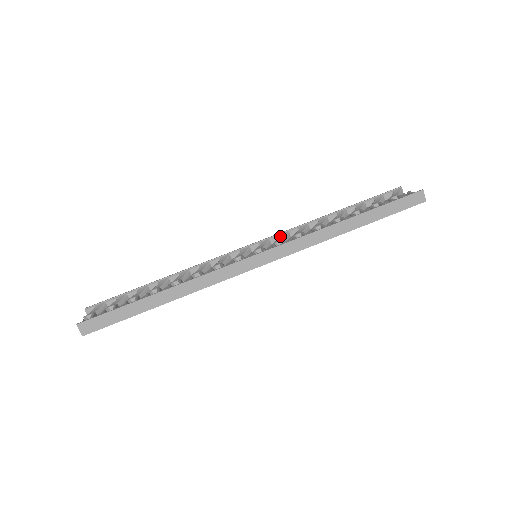
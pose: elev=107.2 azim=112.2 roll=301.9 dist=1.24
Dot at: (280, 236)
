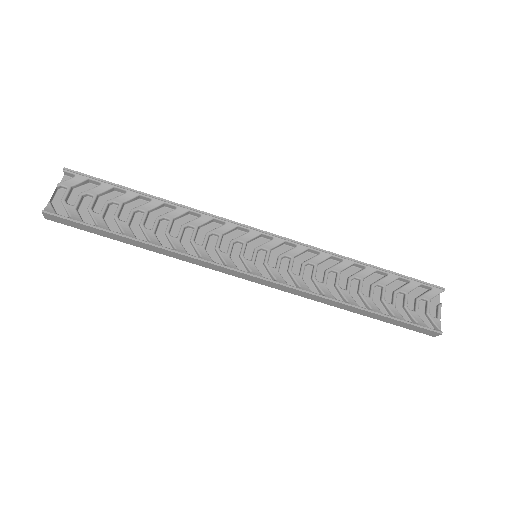
Dot at: (297, 247)
